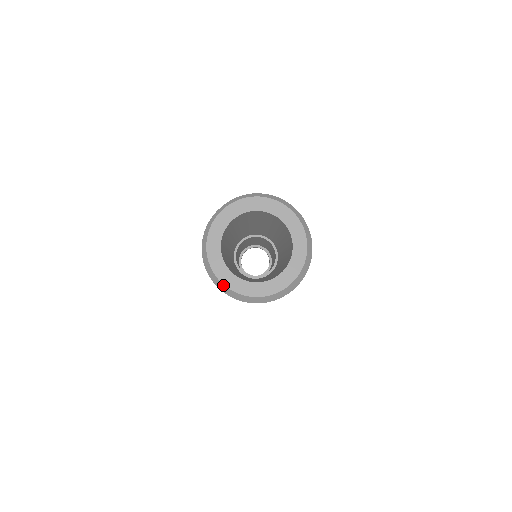
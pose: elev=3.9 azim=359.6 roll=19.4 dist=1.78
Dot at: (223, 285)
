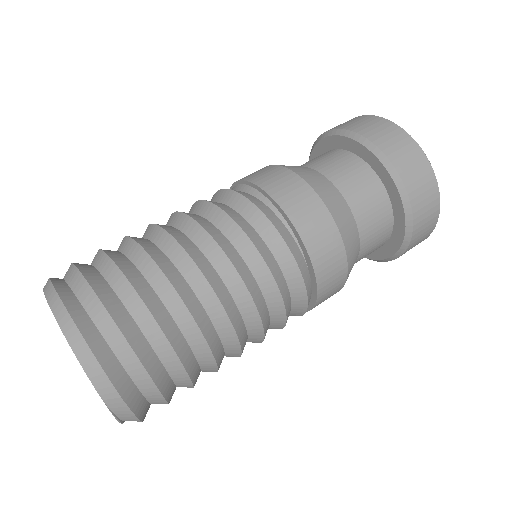
Dot at: occluded
